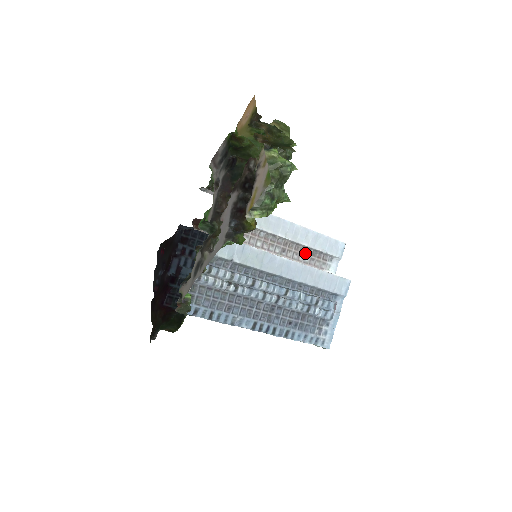
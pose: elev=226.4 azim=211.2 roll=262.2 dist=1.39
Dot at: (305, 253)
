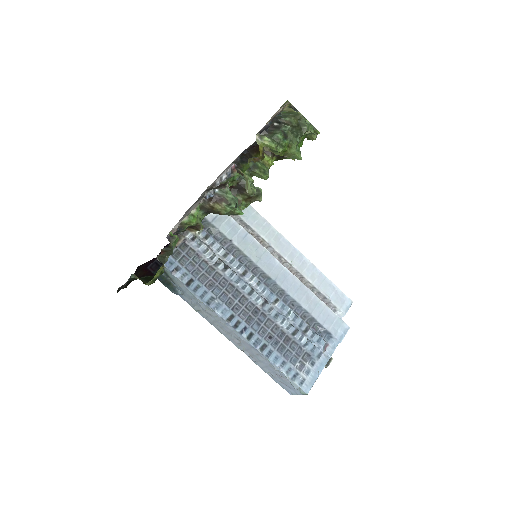
Dot at: occluded
